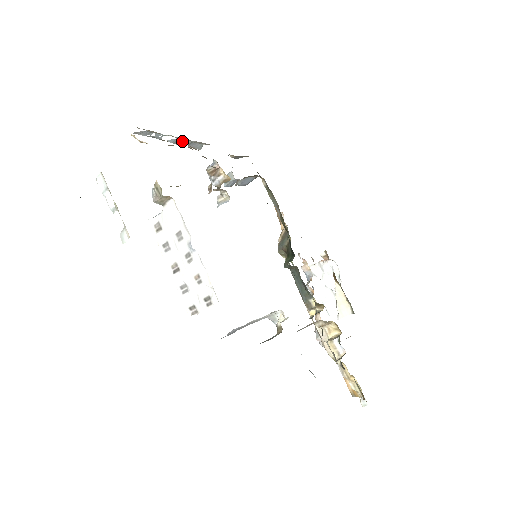
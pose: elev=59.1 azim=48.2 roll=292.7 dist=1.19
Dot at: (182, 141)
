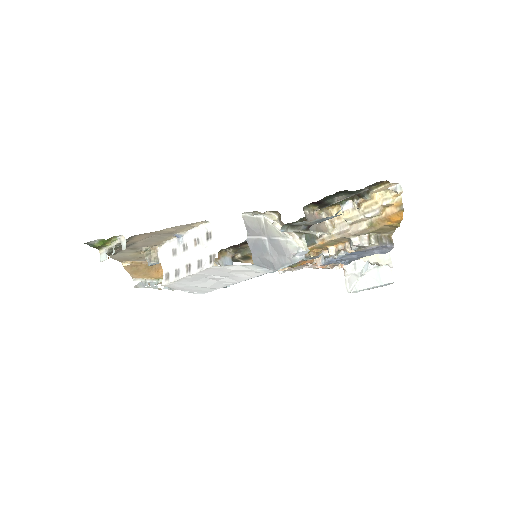
Dot at: occluded
